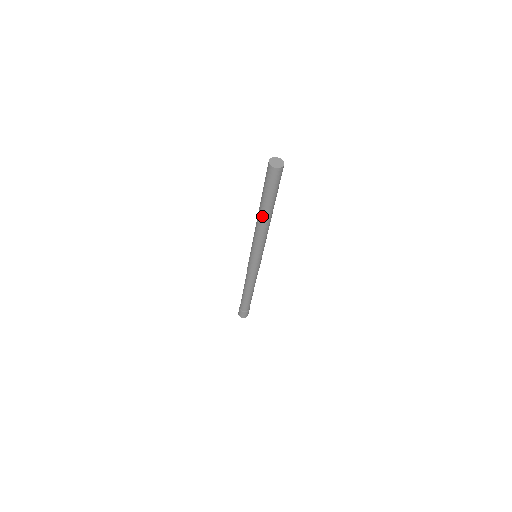
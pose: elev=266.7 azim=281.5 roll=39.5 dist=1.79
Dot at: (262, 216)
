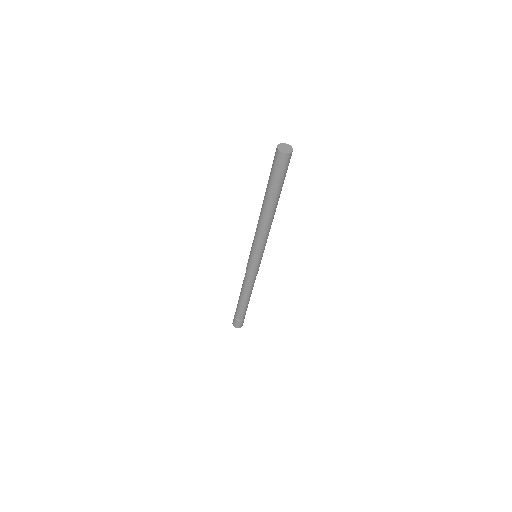
Dot at: (264, 206)
